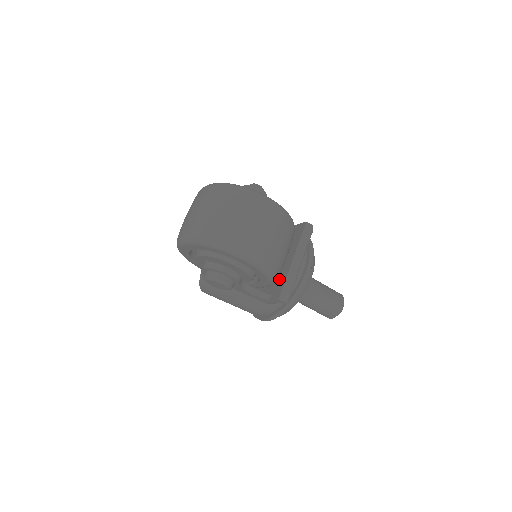
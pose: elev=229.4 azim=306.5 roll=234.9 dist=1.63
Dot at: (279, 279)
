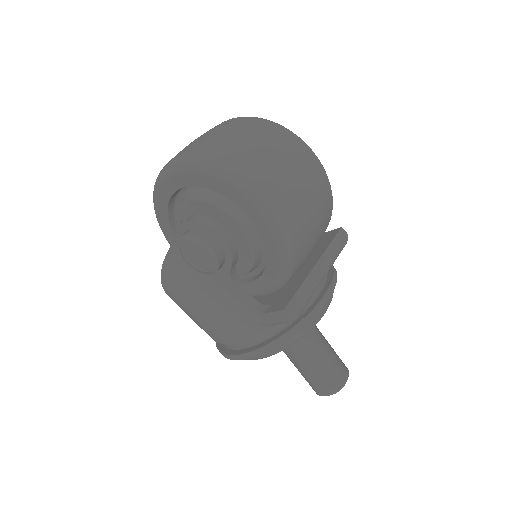
Dot at: (287, 288)
